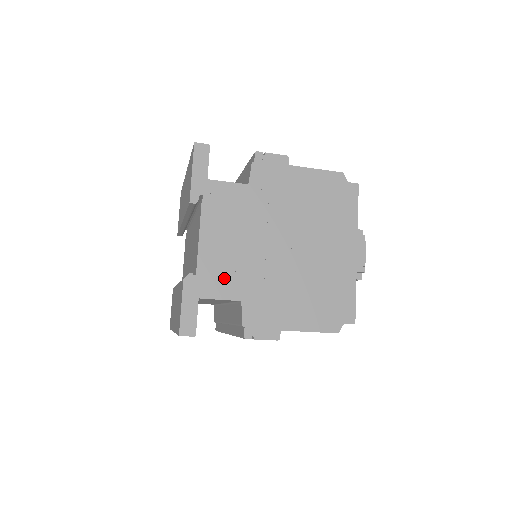
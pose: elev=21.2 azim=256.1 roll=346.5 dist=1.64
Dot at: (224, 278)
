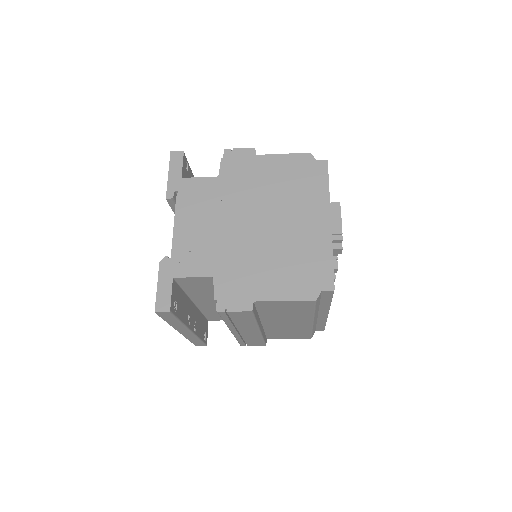
Dot at: (196, 258)
